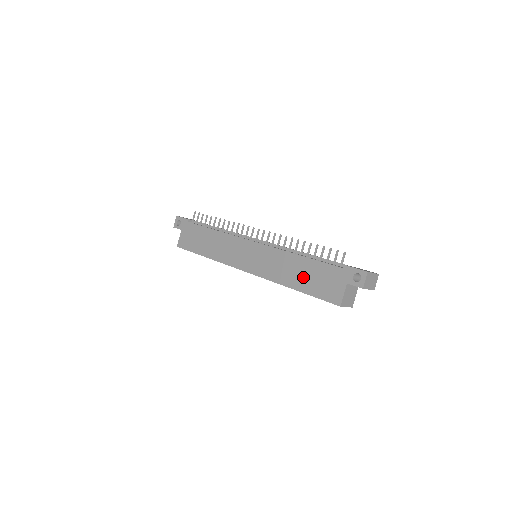
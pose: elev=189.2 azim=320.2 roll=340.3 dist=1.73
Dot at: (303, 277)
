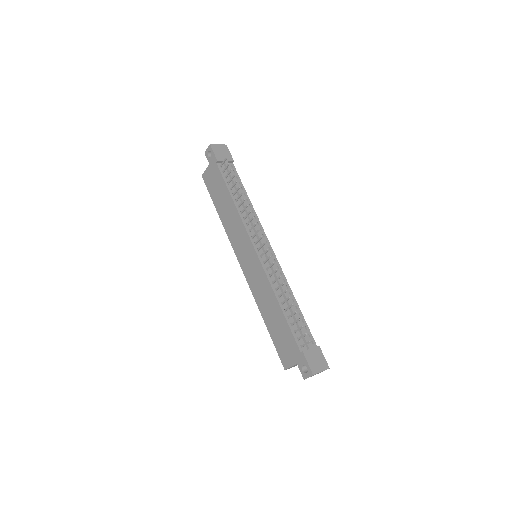
Dot at: (274, 322)
